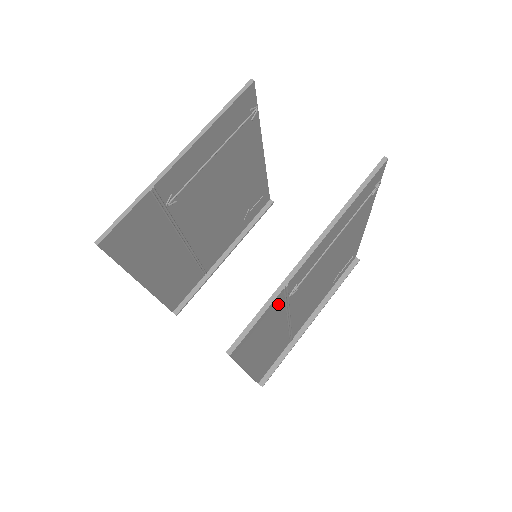
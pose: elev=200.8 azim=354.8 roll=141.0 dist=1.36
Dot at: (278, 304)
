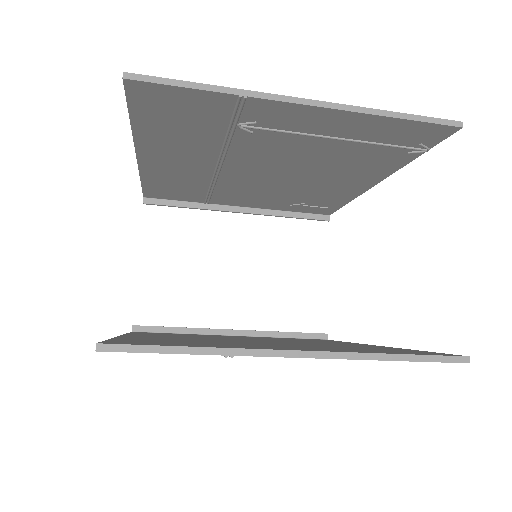
Dot at: occluded
